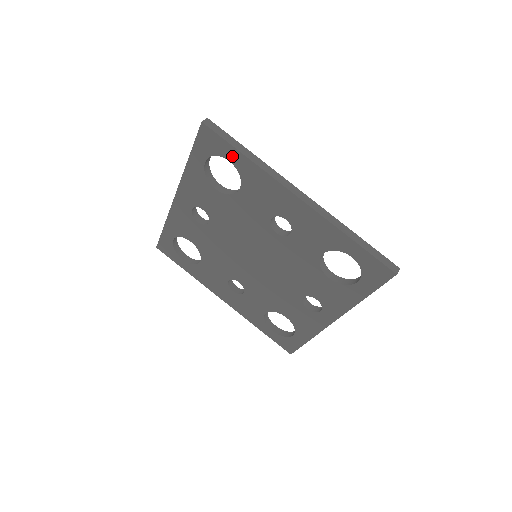
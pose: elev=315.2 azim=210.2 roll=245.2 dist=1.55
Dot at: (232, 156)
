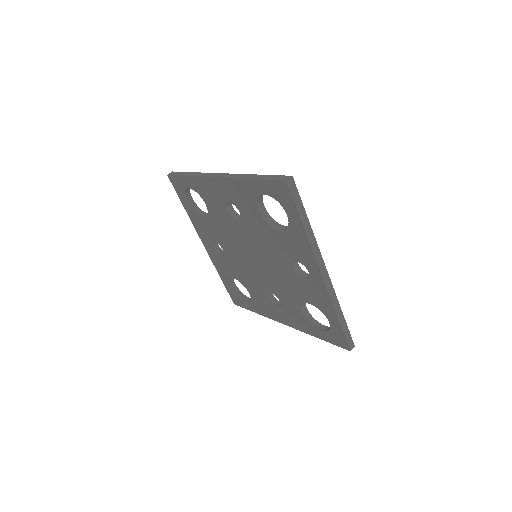
Dot at: (186, 183)
